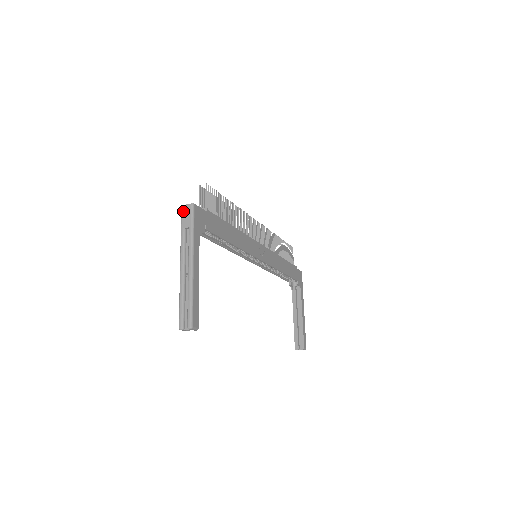
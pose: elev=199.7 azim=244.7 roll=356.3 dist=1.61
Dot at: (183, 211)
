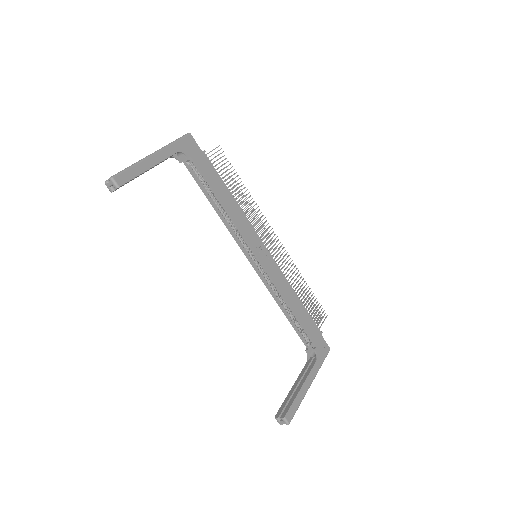
Dot at: occluded
